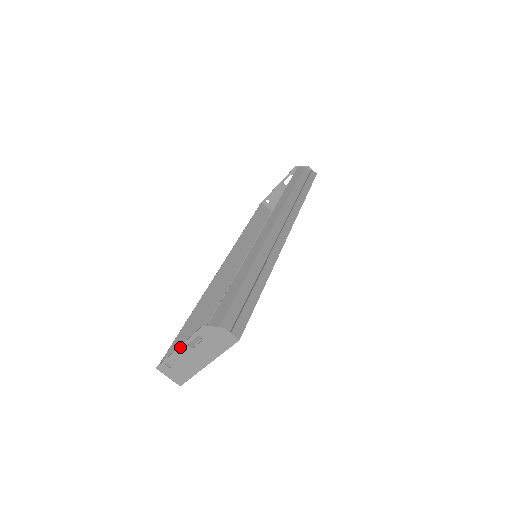
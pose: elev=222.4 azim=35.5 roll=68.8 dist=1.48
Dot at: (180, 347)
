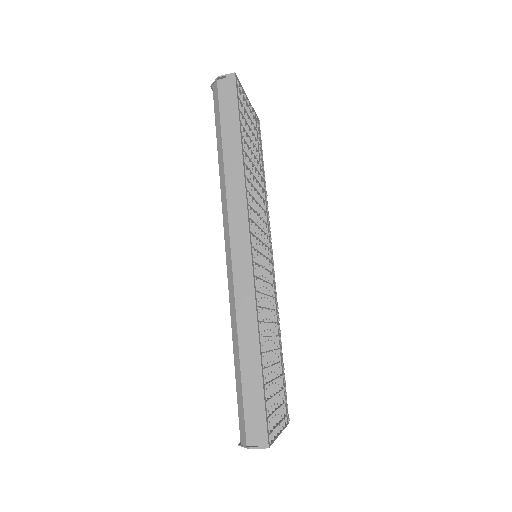
Dot at: occluded
